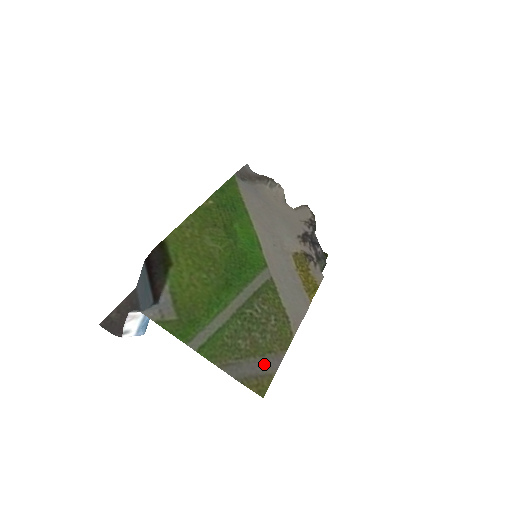
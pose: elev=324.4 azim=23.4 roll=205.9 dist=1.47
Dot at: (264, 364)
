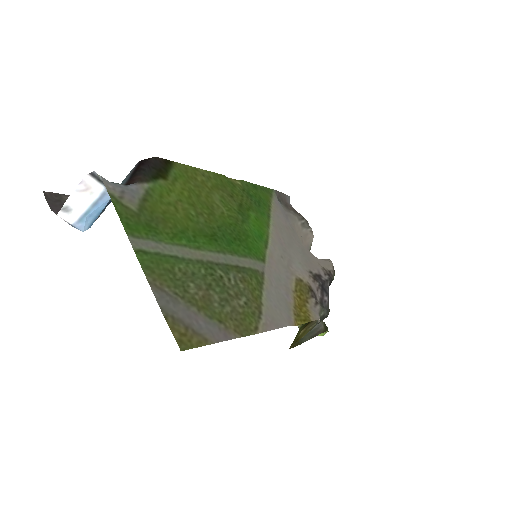
Dot at: (205, 325)
